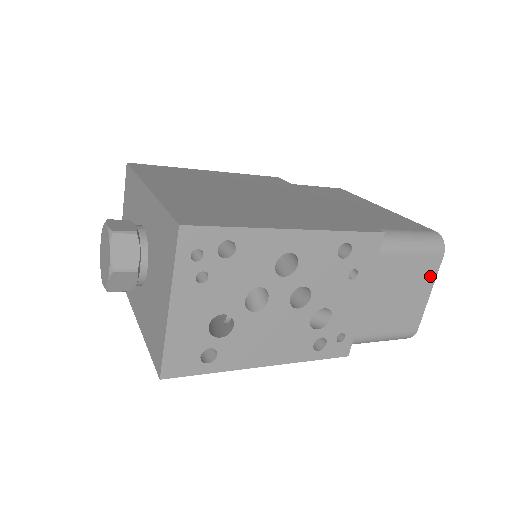
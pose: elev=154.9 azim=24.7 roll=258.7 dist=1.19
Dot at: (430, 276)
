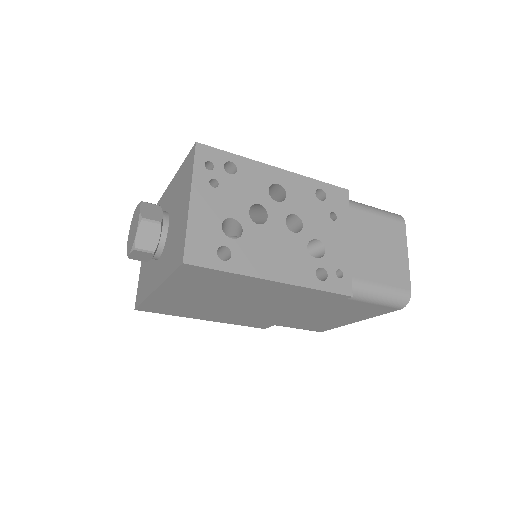
Dot at: (401, 239)
